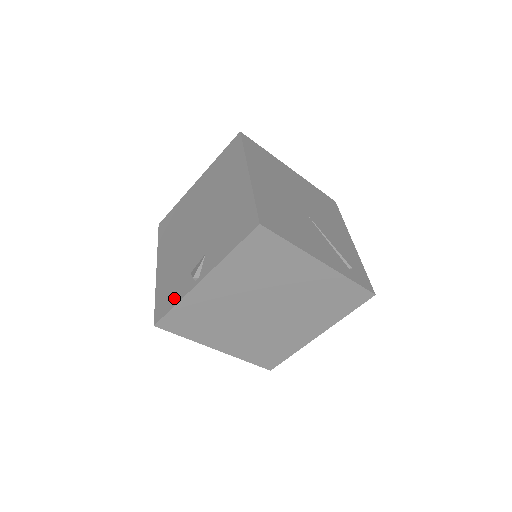
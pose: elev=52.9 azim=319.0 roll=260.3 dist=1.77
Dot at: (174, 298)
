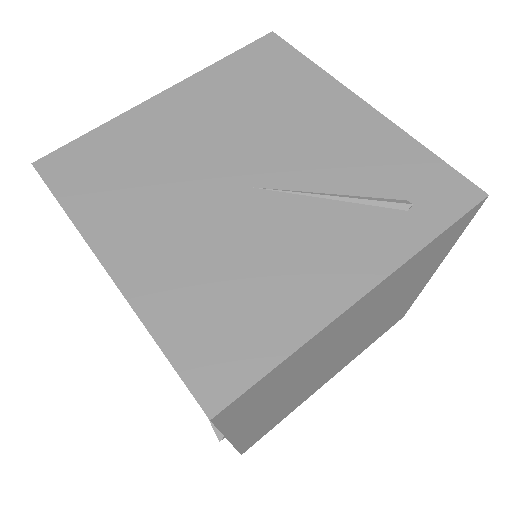
Dot at: occluded
